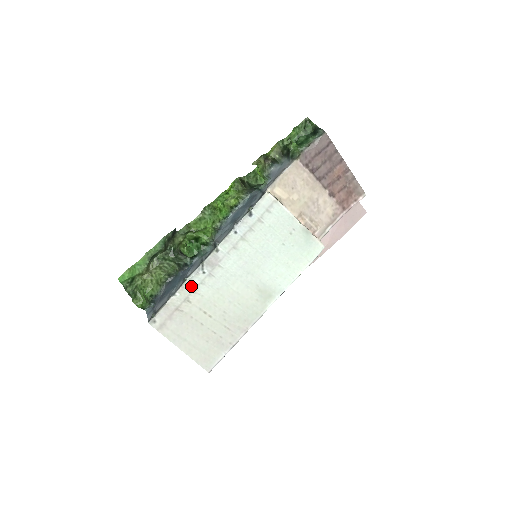
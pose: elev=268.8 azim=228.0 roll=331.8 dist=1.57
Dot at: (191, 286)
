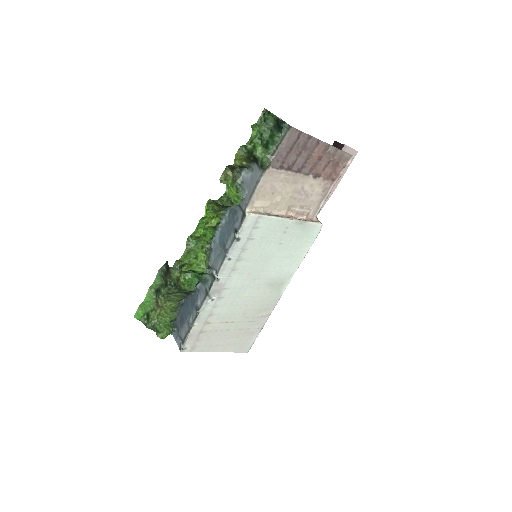
Dot at: (205, 313)
